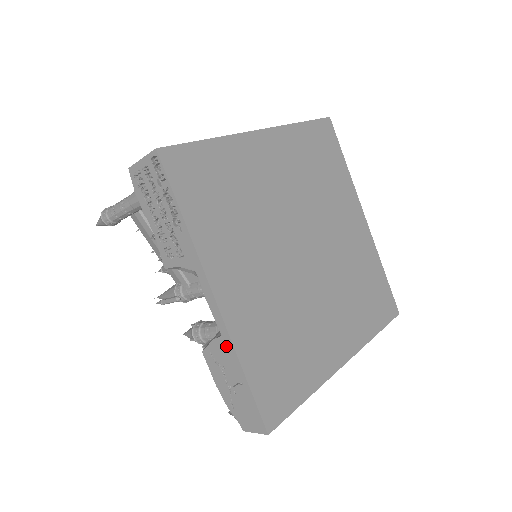
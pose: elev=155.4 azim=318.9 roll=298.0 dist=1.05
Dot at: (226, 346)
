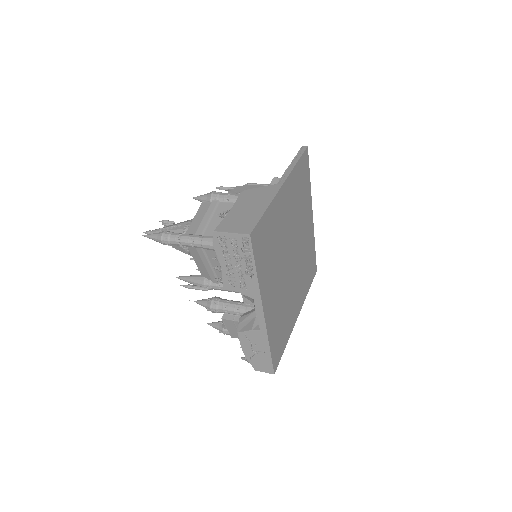
Dot at: (261, 335)
